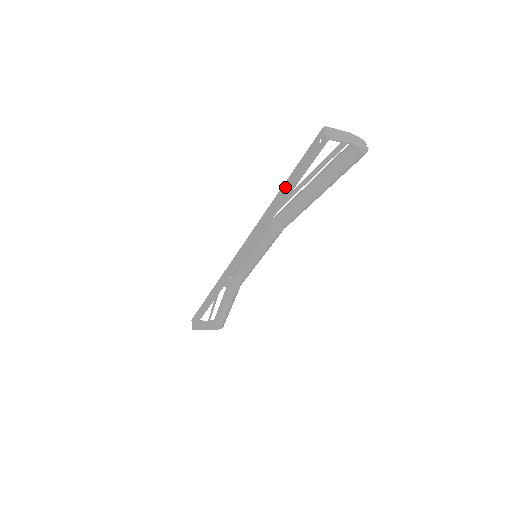
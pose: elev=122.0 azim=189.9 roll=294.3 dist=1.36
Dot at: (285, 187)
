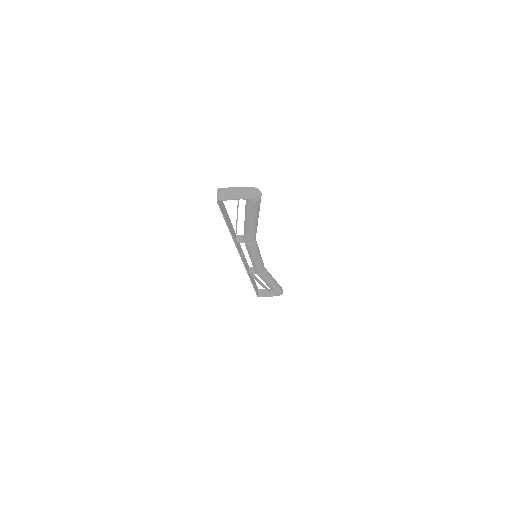
Dot at: occluded
